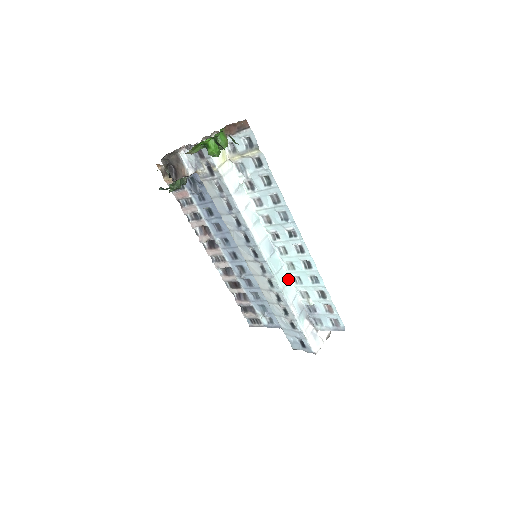
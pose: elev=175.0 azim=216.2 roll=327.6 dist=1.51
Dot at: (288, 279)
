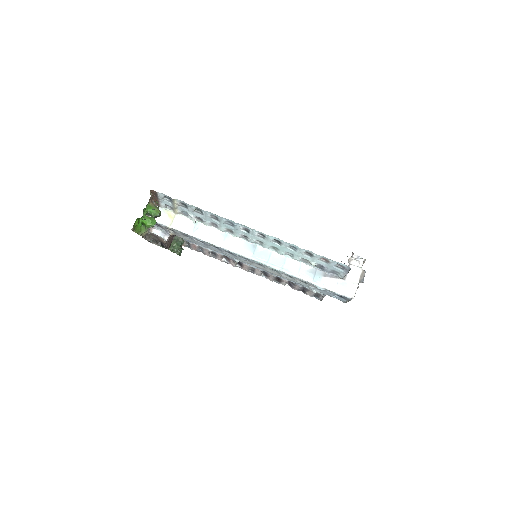
Dot at: (283, 258)
